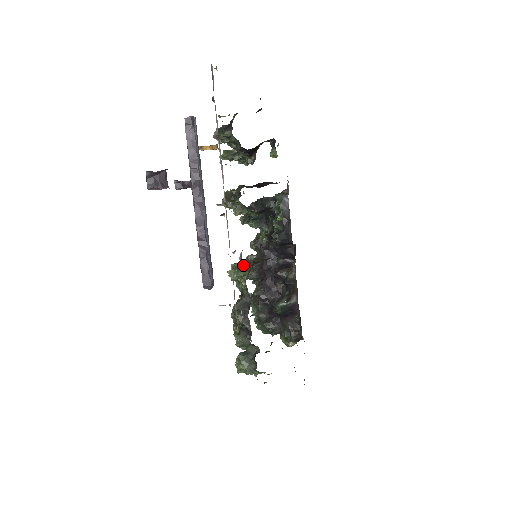
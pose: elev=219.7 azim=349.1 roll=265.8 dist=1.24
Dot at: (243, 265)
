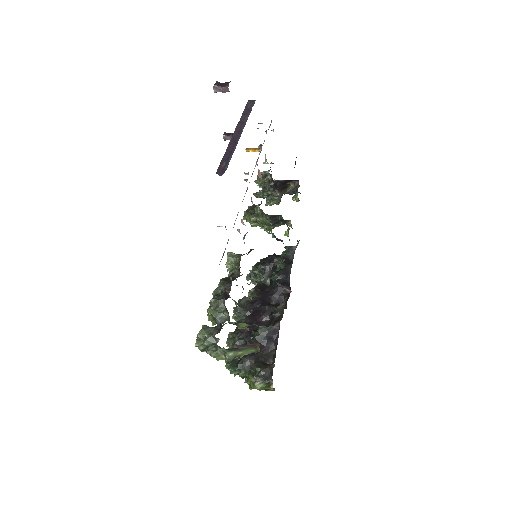
Dot at: occluded
